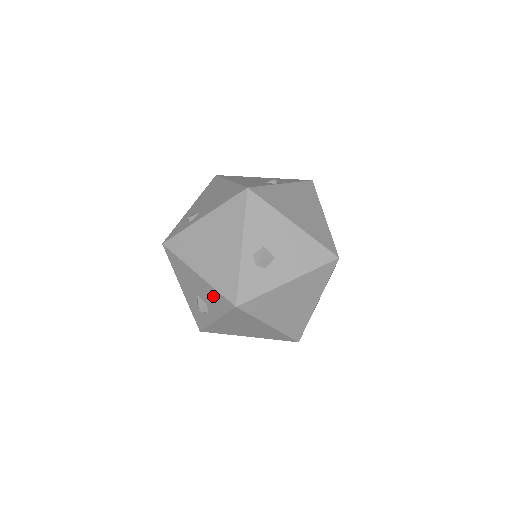
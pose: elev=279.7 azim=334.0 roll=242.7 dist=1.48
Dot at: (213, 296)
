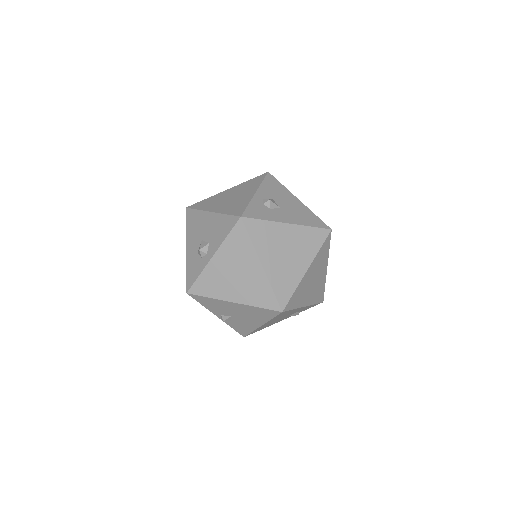
Dot at: (220, 225)
